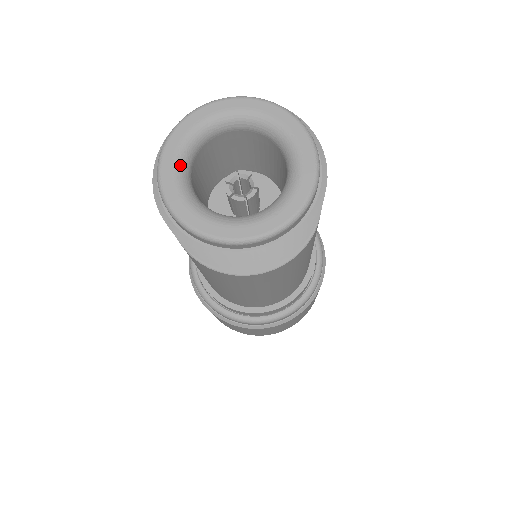
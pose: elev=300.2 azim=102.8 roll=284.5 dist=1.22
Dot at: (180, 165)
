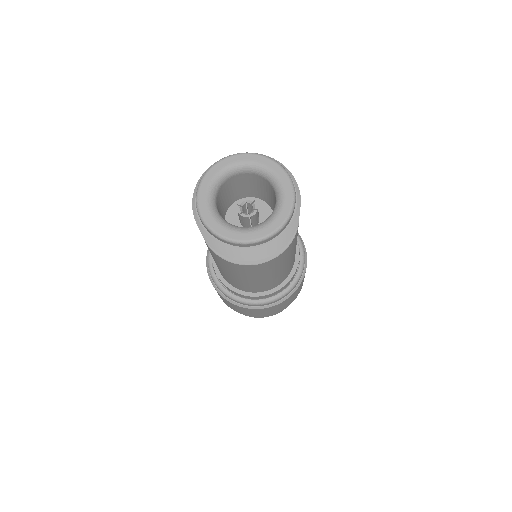
Dot at: (210, 193)
